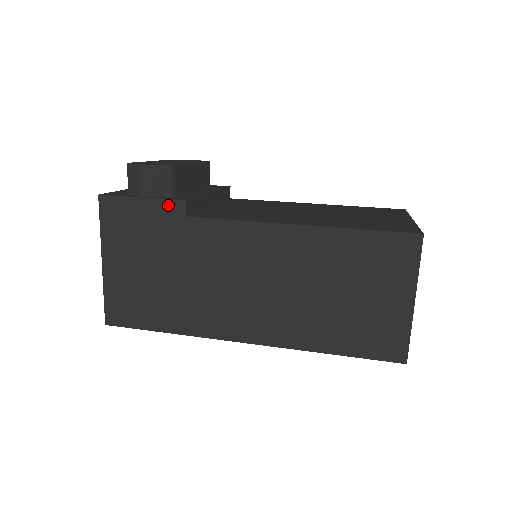
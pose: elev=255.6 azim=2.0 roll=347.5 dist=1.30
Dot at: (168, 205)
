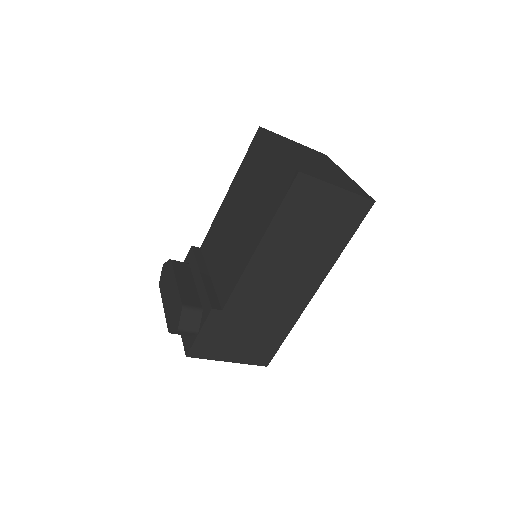
Dot at: (210, 319)
